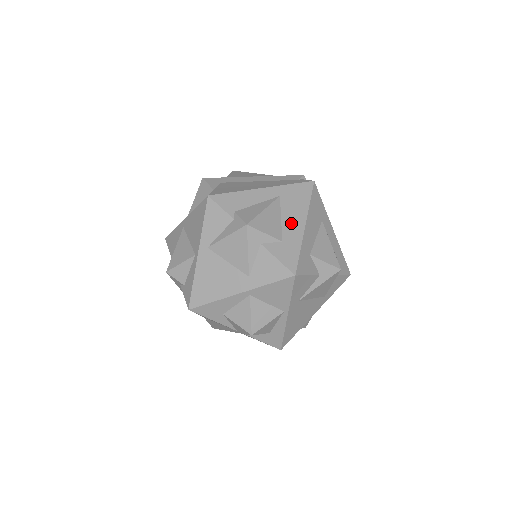
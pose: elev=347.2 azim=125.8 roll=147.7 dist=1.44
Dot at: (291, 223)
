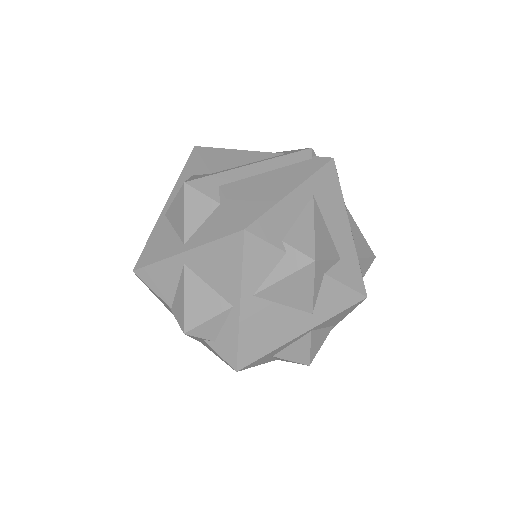
Dot at: (338, 229)
